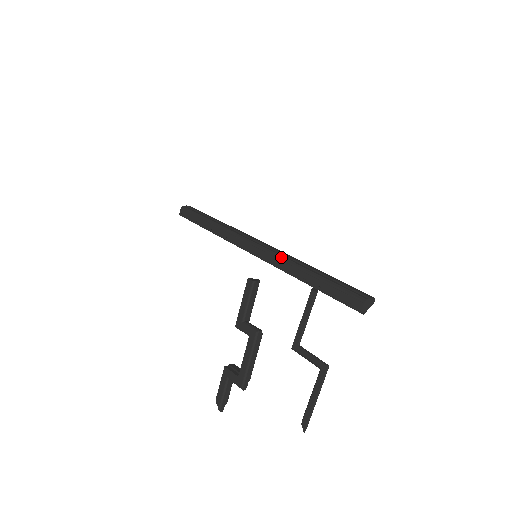
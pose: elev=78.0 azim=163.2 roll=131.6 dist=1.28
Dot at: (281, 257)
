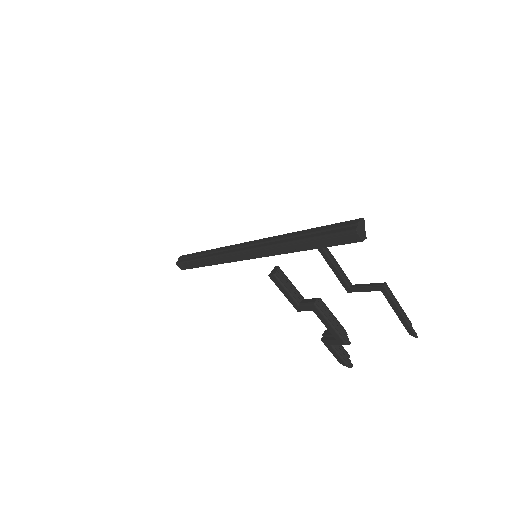
Dot at: (271, 246)
